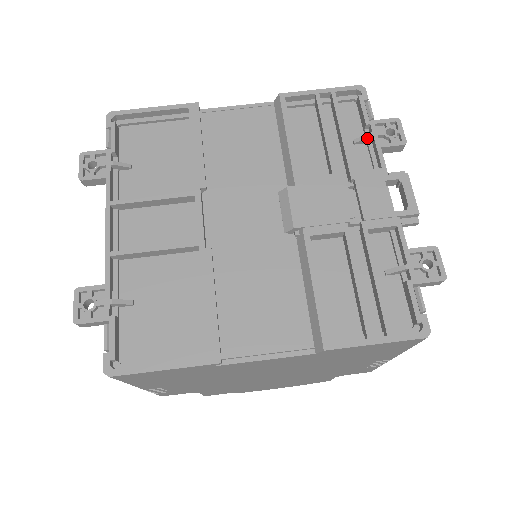
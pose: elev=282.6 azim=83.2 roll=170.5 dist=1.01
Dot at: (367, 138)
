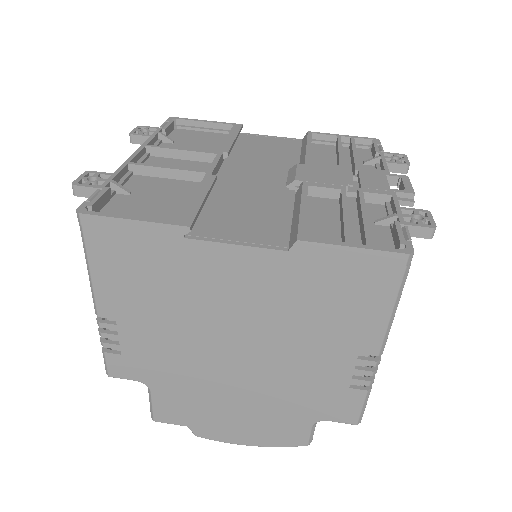
Dot at: (375, 159)
